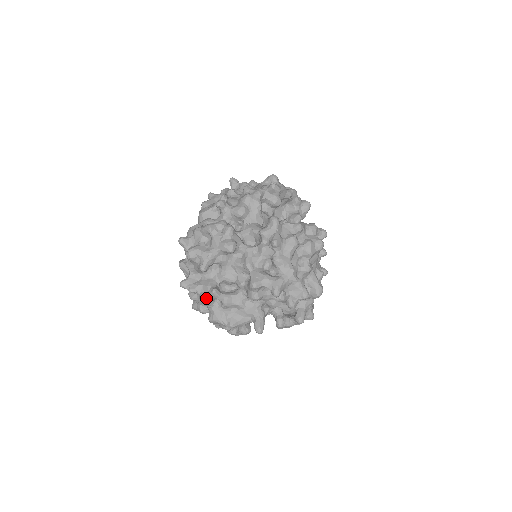
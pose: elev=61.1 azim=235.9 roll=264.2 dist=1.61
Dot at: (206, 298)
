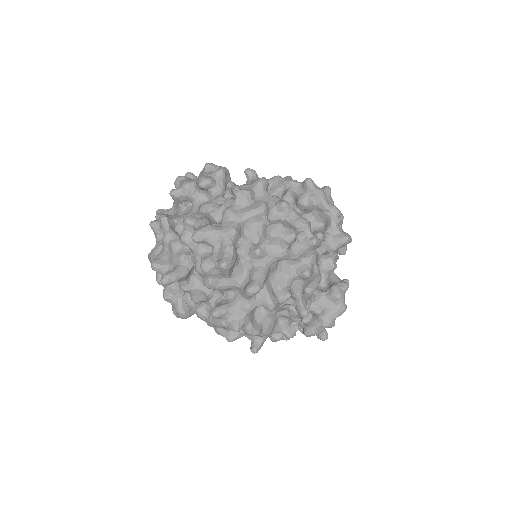
Dot at: (156, 223)
